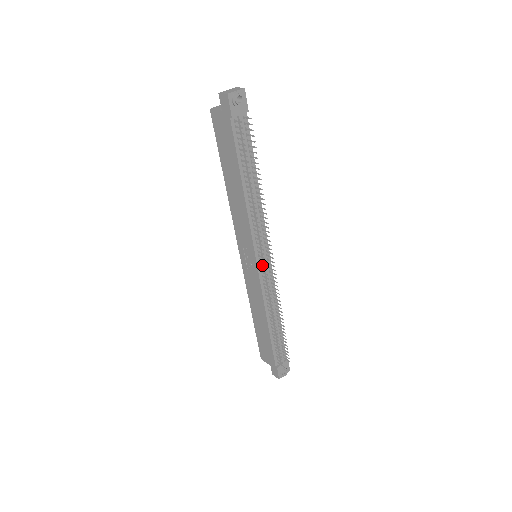
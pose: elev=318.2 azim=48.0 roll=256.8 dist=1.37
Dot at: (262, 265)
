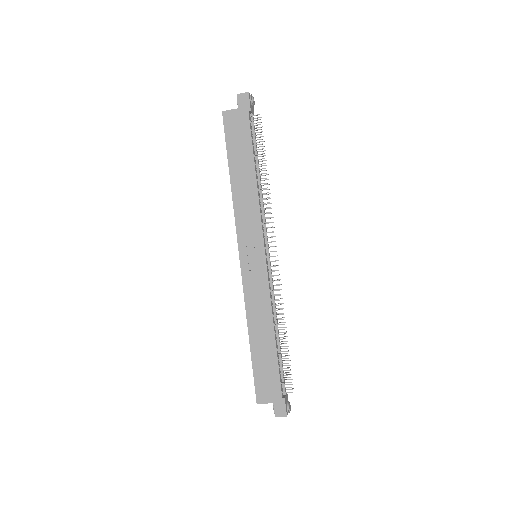
Dot at: occluded
